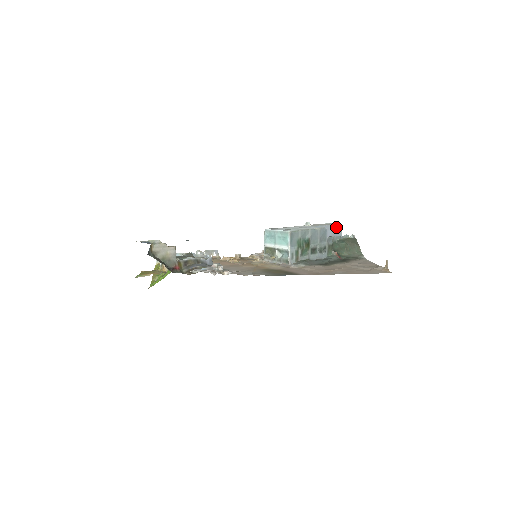
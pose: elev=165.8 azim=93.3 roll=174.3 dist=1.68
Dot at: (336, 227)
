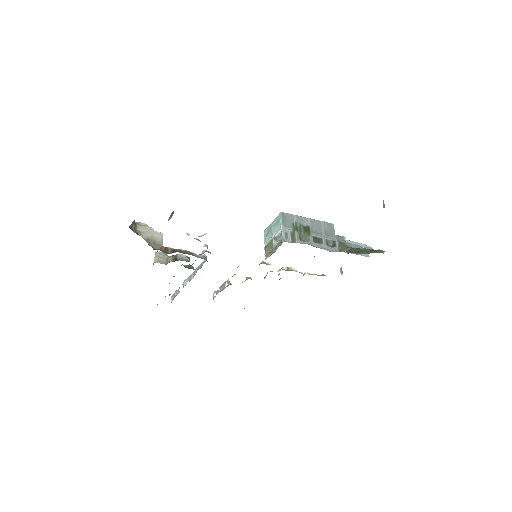
Dot at: occluded
